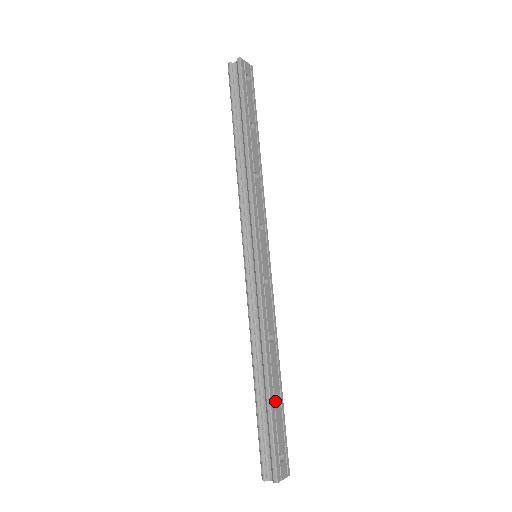
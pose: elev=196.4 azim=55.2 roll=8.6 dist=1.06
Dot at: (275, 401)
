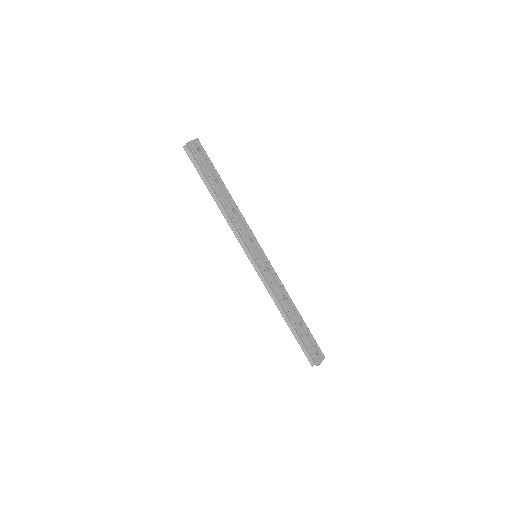
Dot at: (301, 328)
